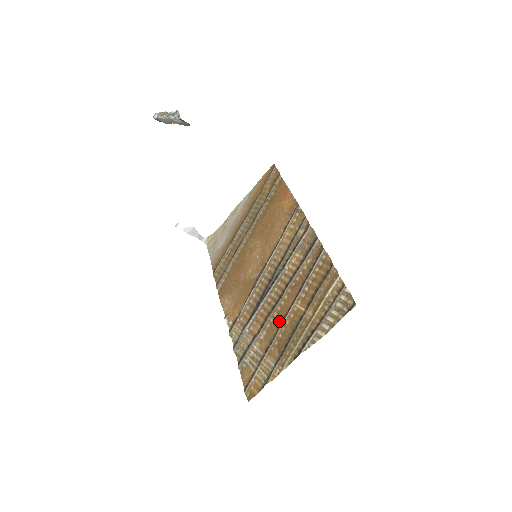
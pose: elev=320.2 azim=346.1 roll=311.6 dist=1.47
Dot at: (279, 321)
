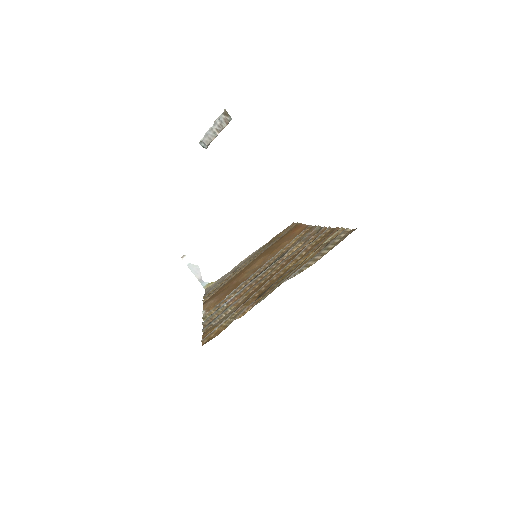
Dot at: (265, 282)
